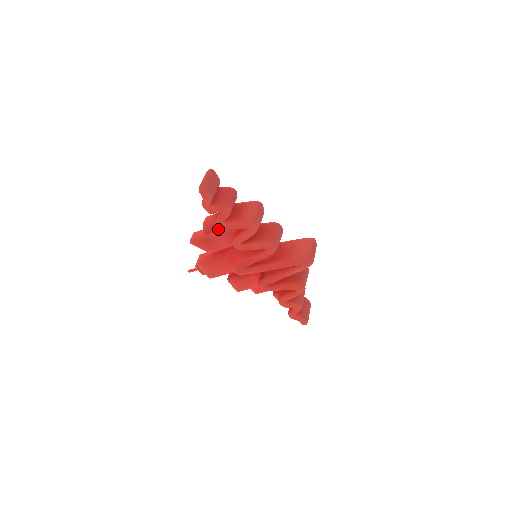
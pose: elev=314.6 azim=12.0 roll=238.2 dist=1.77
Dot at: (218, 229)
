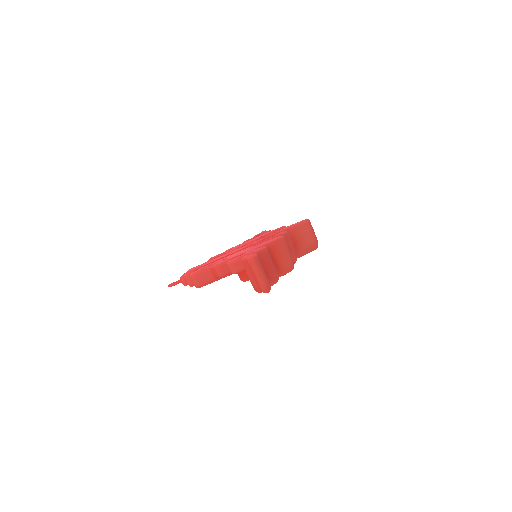
Dot at: occluded
